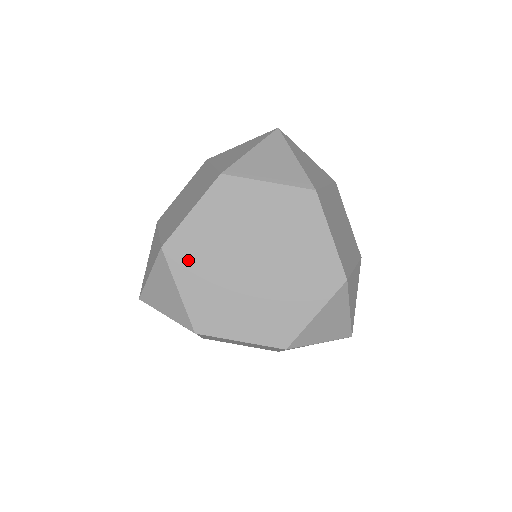
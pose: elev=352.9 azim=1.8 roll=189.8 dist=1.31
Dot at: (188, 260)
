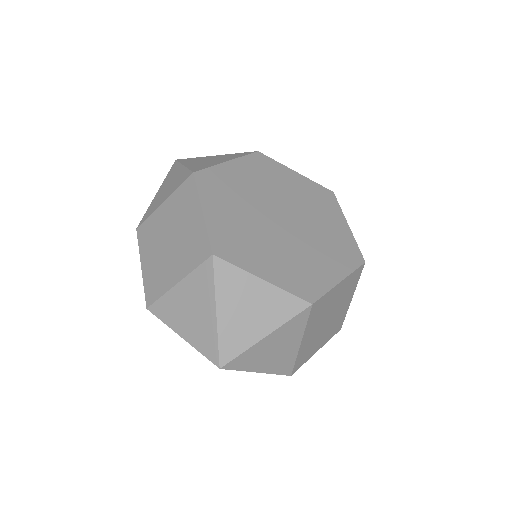
Dot at: (242, 249)
